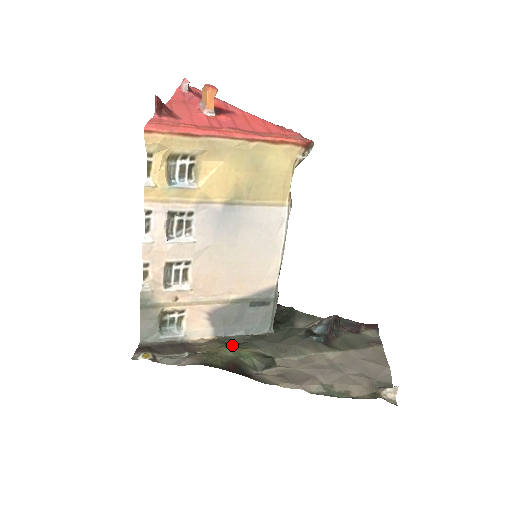
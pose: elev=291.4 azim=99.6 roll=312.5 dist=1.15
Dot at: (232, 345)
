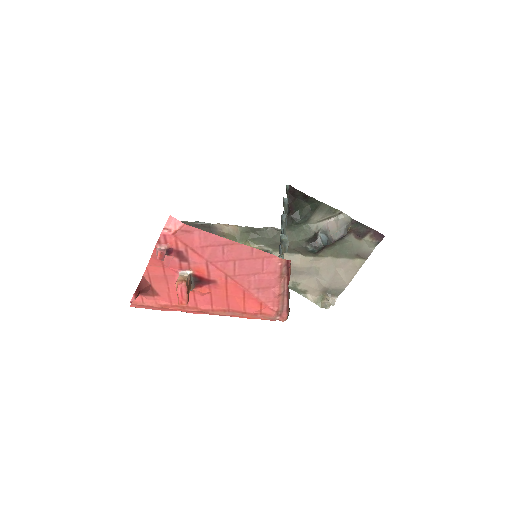
Dot at: (246, 238)
